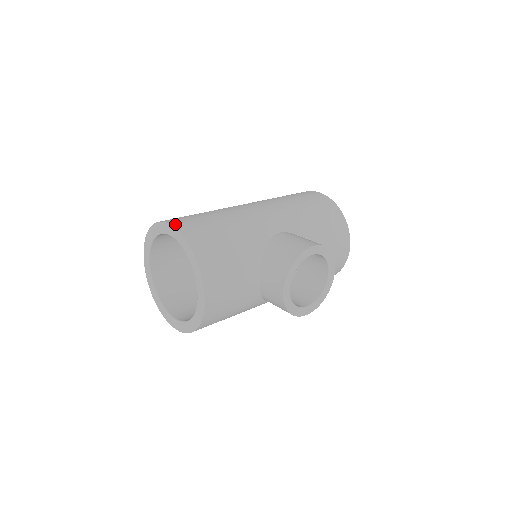
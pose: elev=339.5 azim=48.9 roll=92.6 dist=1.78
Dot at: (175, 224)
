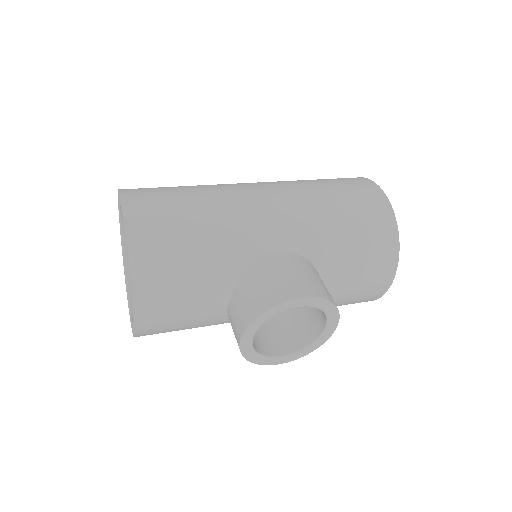
Dot at: (128, 208)
